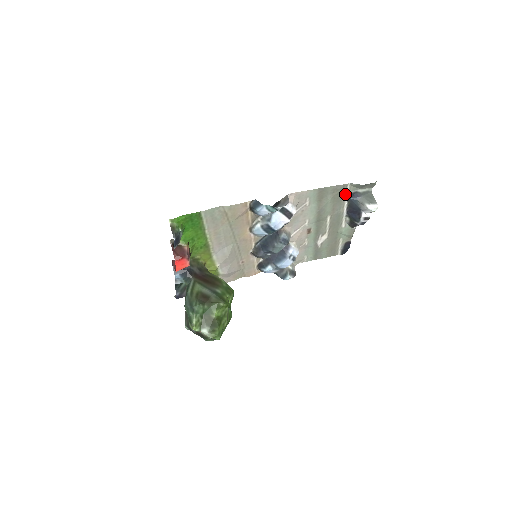
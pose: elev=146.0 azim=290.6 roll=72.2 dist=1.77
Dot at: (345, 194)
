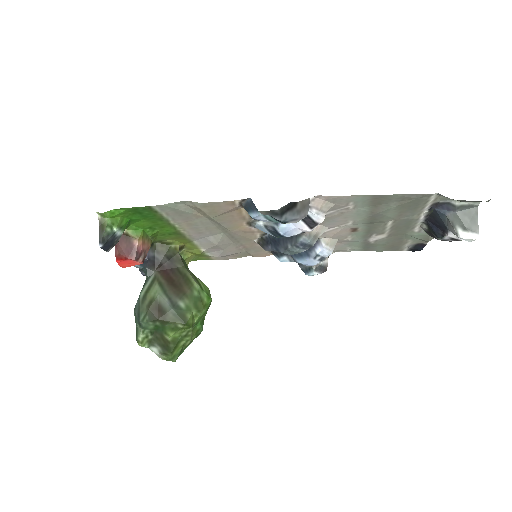
Dot at: (425, 202)
